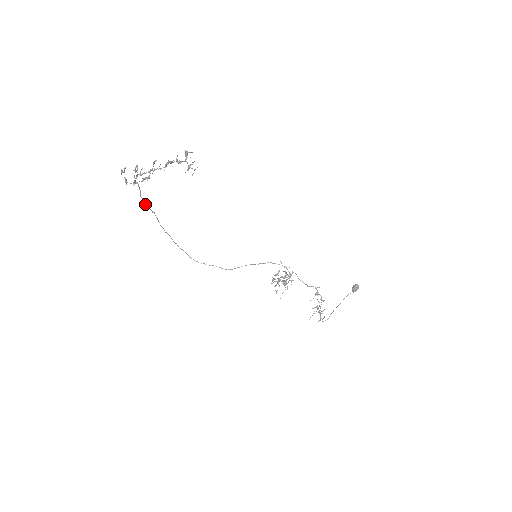
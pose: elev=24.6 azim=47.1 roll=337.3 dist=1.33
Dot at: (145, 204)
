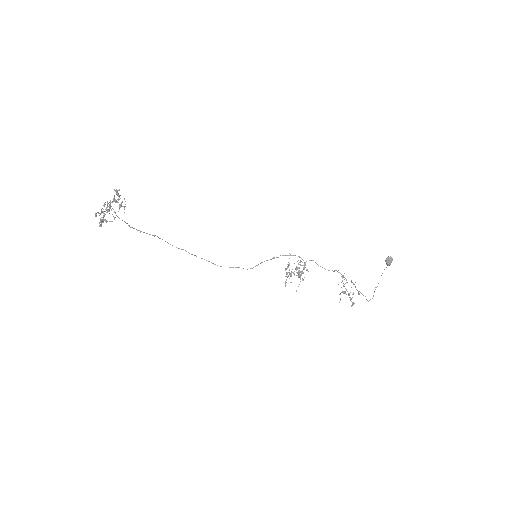
Dot at: occluded
